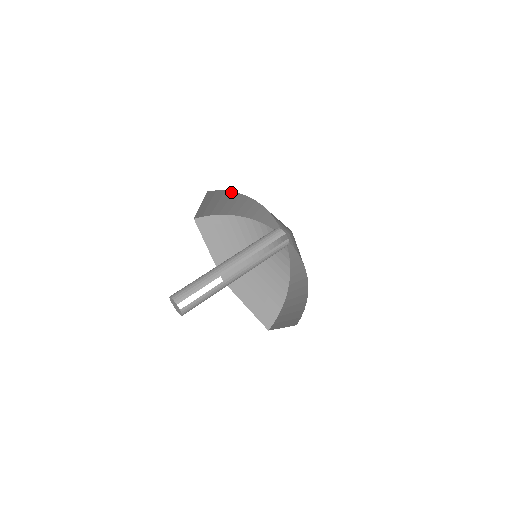
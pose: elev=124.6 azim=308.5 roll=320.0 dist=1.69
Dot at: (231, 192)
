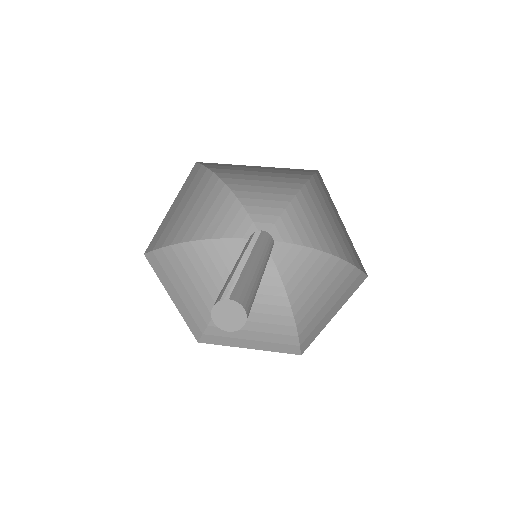
Dot at: (170, 249)
